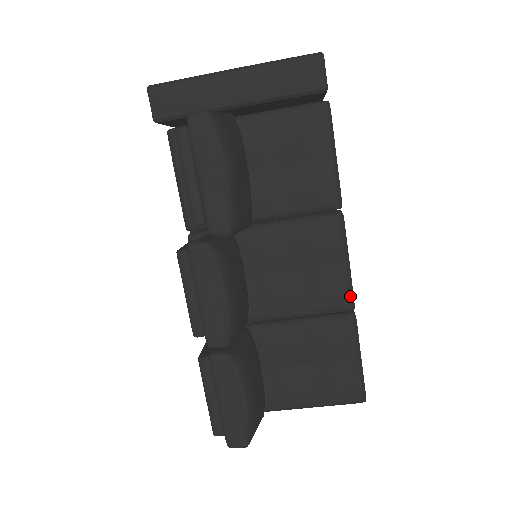
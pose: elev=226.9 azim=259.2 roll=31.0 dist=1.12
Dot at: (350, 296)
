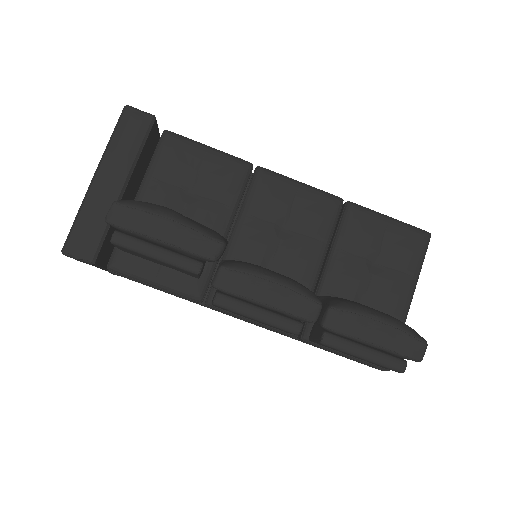
Dot at: (330, 196)
